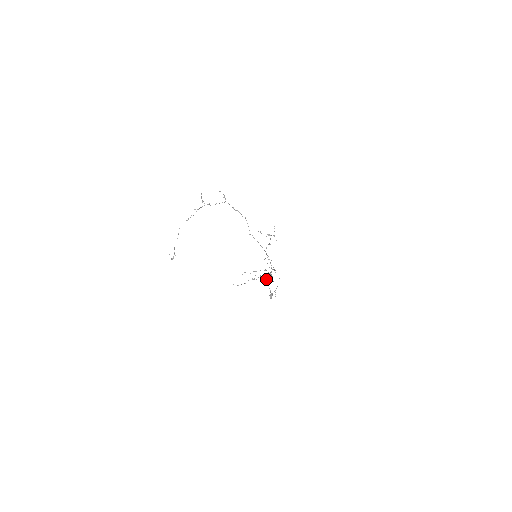
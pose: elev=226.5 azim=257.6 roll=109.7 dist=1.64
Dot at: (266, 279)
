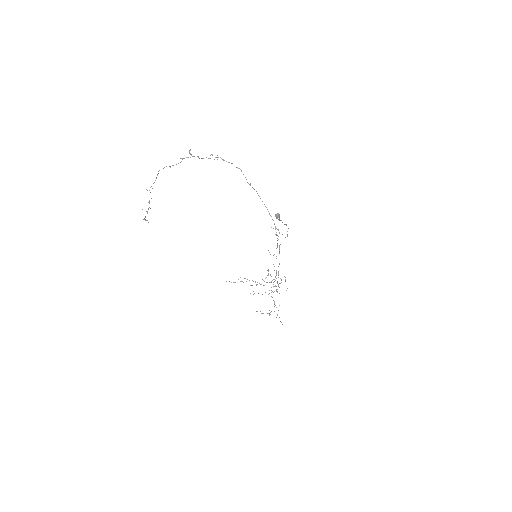
Dot at: occluded
